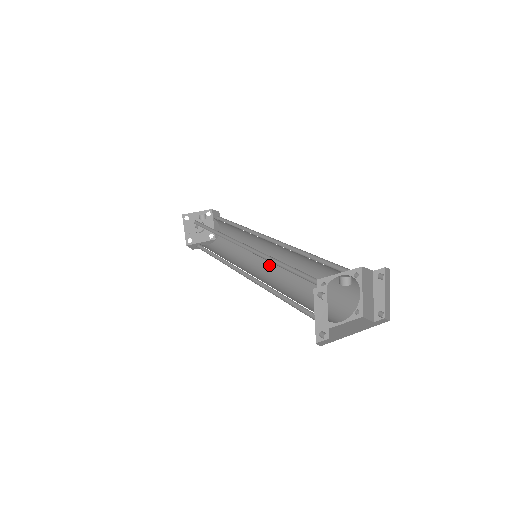
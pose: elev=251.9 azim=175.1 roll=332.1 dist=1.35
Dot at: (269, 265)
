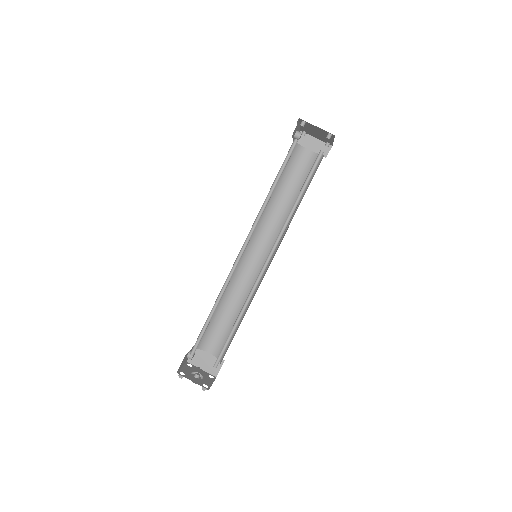
Dot at: occluded
